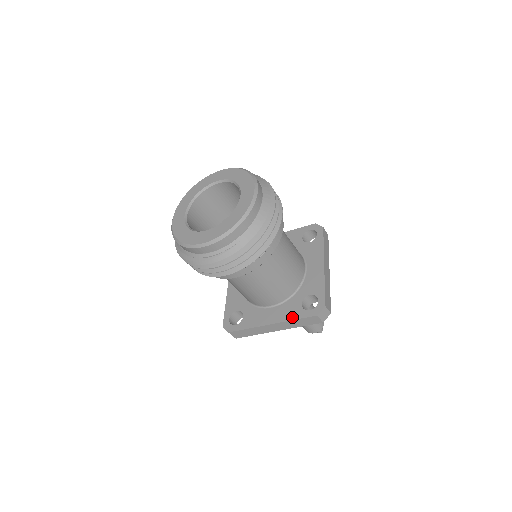
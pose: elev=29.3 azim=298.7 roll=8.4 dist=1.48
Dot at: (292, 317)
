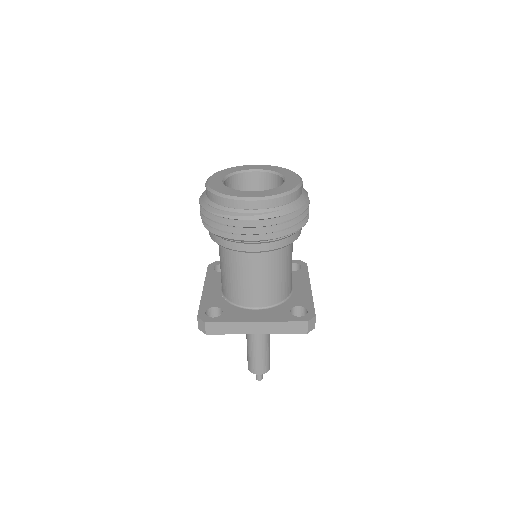
Dot at: (280, 319)
